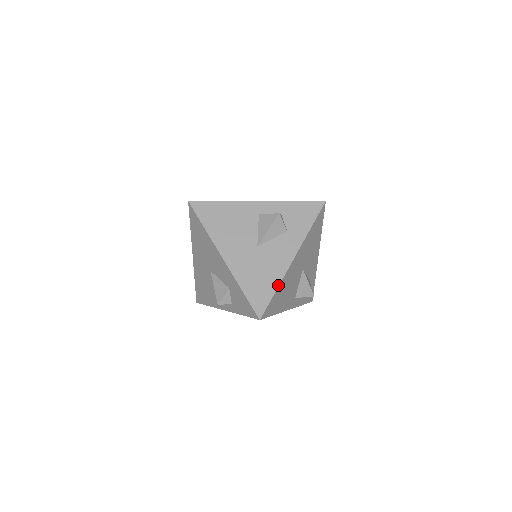
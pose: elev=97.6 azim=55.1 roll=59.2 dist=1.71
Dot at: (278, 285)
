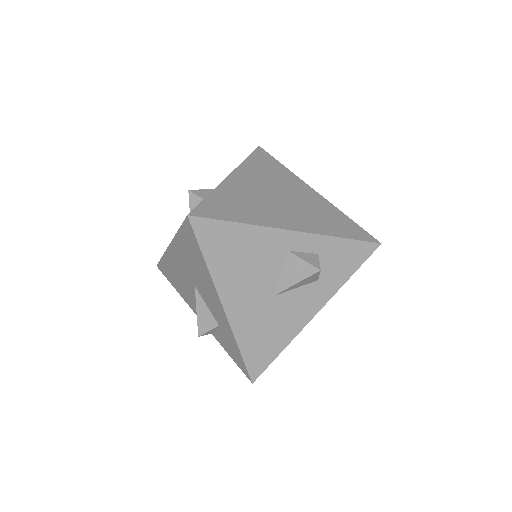
Dot at: (285, 346)
